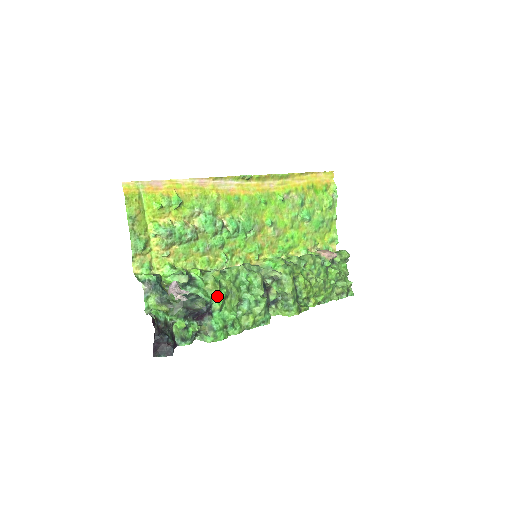
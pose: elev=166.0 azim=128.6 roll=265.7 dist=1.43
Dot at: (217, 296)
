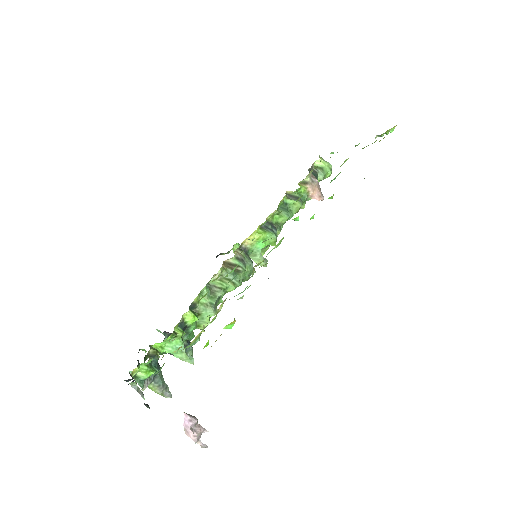
Dot at: occluded
